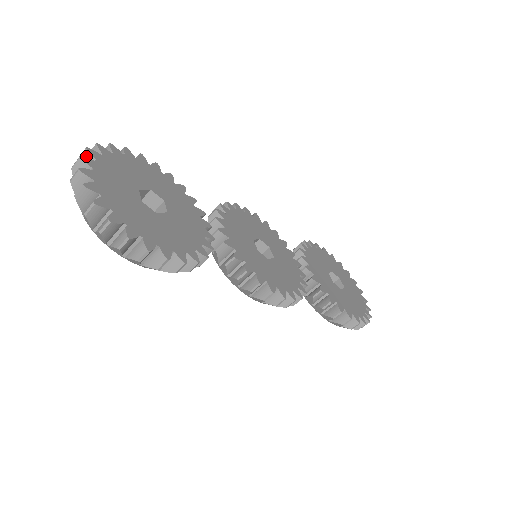
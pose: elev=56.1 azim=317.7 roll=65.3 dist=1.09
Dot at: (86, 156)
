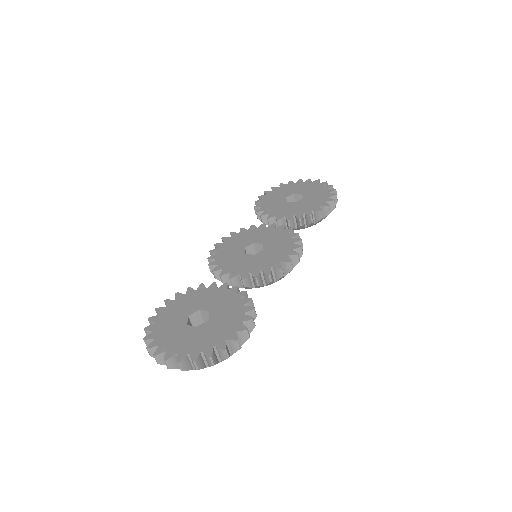
Dot at: (152, 351)
